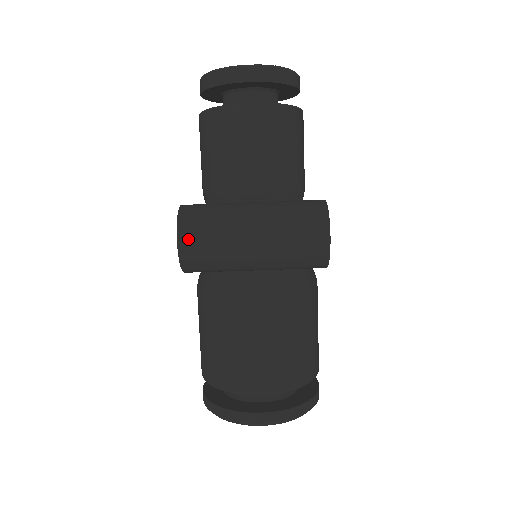
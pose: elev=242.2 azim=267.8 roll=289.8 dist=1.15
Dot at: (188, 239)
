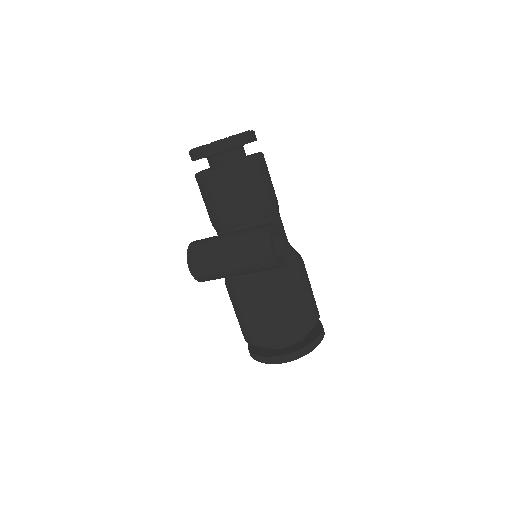
Dot at: (194, 266)
